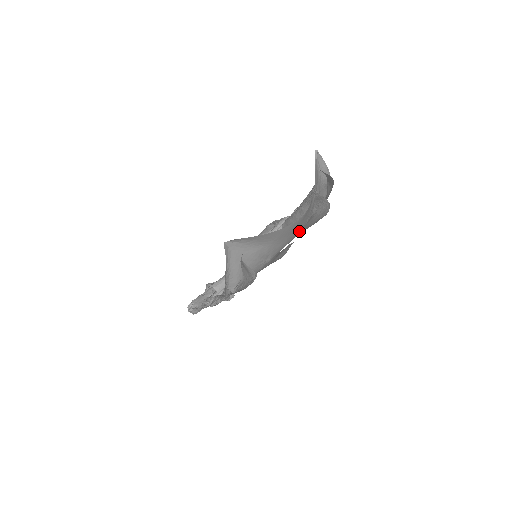
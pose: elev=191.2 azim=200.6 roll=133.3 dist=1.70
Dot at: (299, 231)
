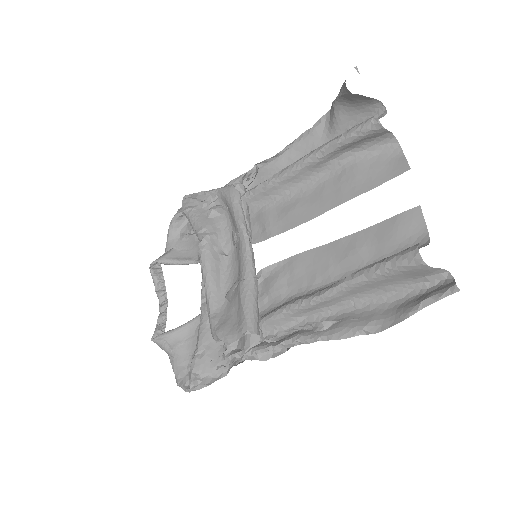
Dot at: (367, 190)
